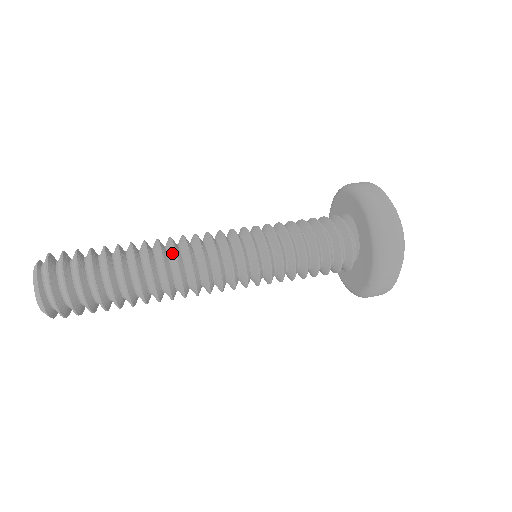
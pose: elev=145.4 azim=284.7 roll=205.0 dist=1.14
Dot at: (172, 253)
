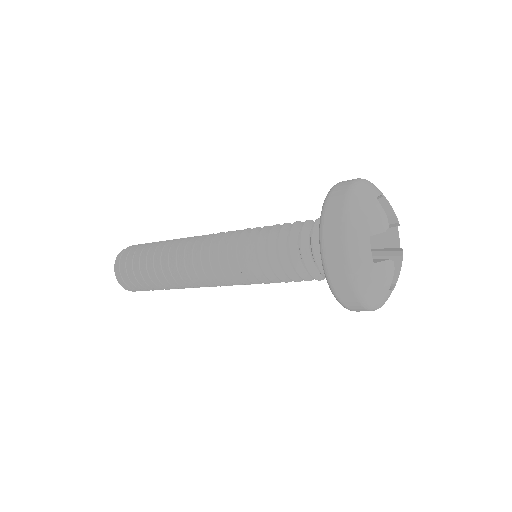
Dot at: occluded
